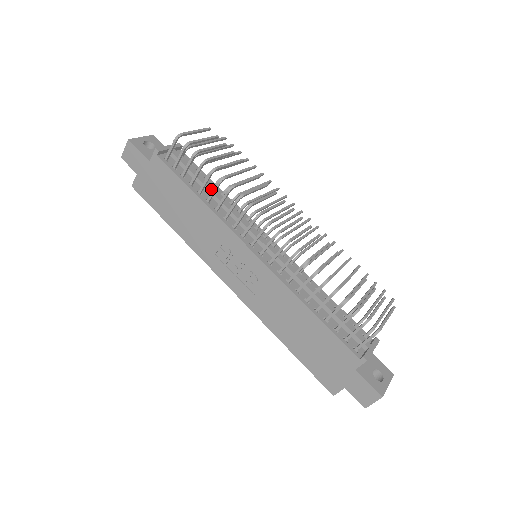
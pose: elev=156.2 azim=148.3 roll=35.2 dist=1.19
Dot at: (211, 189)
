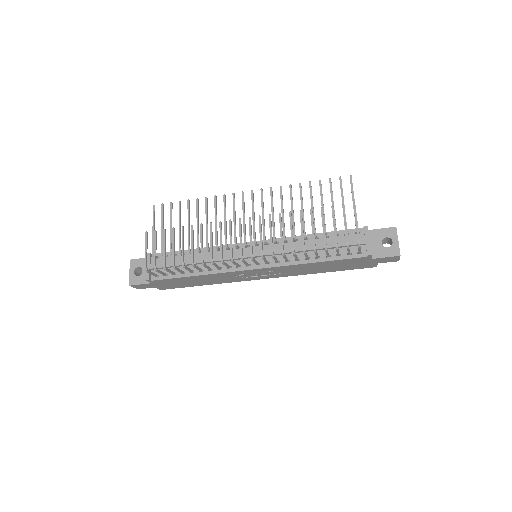
Dot at: occluded
